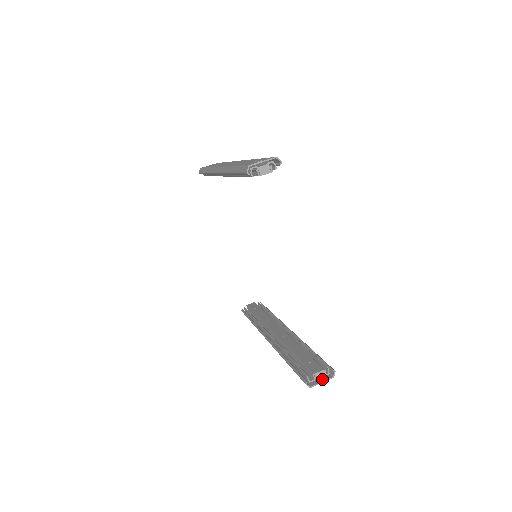
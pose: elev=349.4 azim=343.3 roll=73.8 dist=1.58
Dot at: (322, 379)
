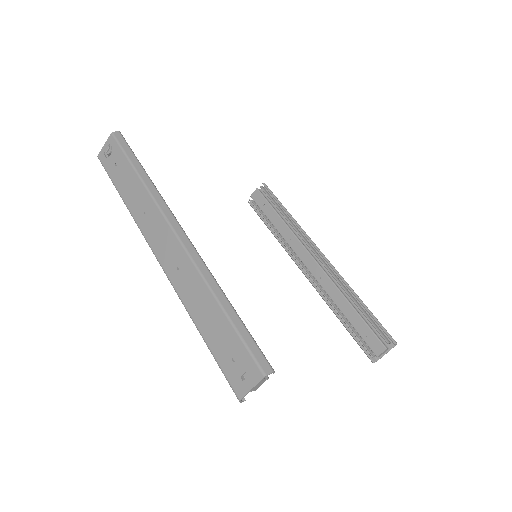
Dot at: occluded
